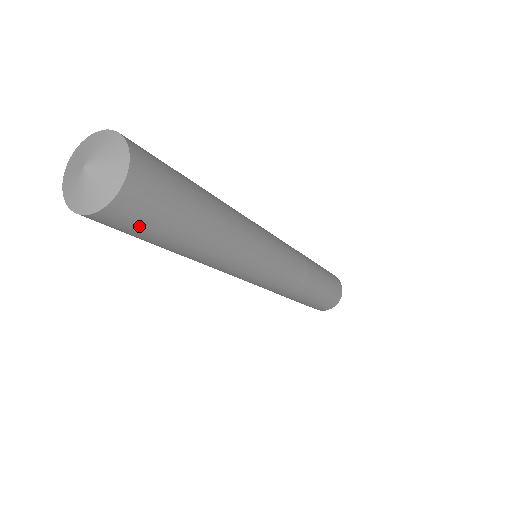
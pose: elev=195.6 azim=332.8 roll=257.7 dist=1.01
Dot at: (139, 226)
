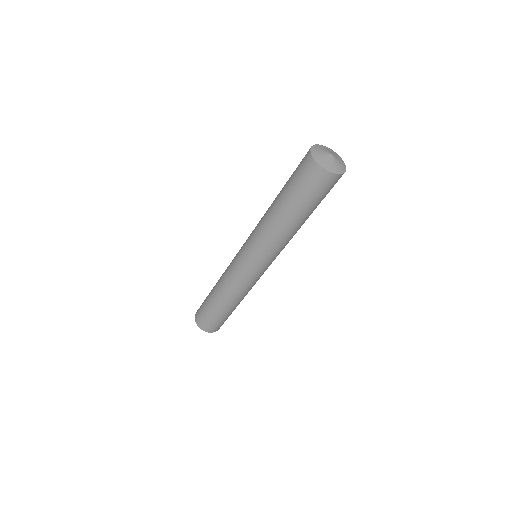
Dot at: (316, 189)
